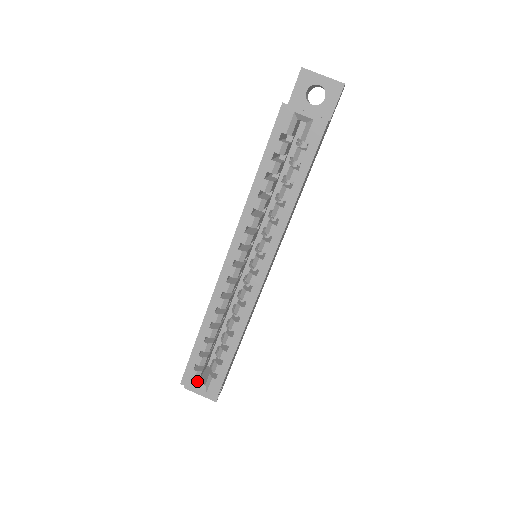
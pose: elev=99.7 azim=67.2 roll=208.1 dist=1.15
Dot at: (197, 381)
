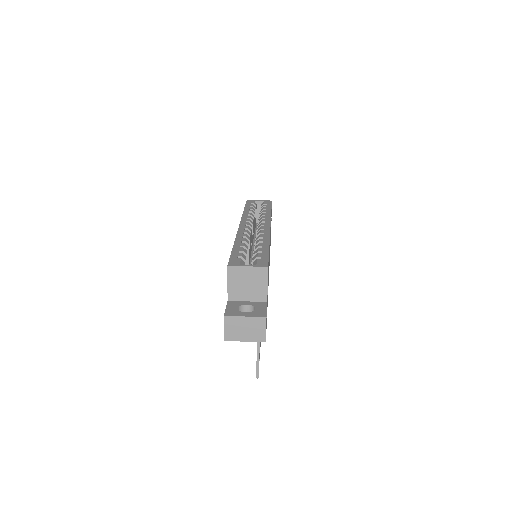
Dot at: occluded
